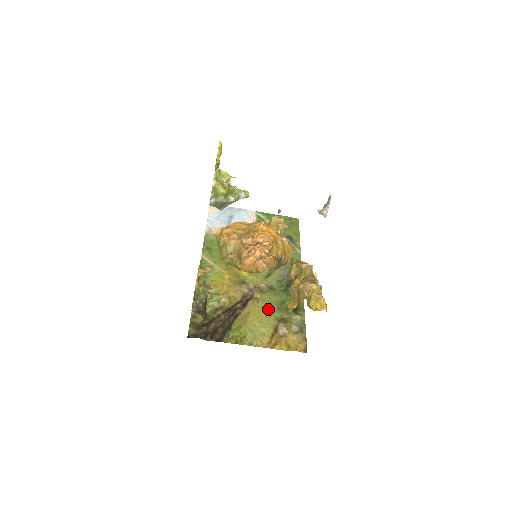
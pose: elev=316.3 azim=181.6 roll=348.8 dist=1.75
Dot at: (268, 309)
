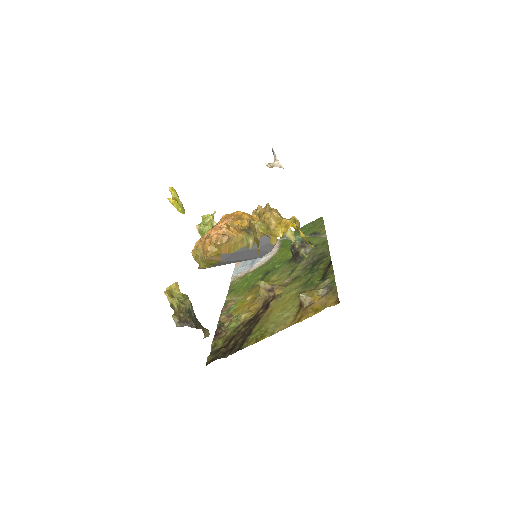
Dot at: (292, 295)
